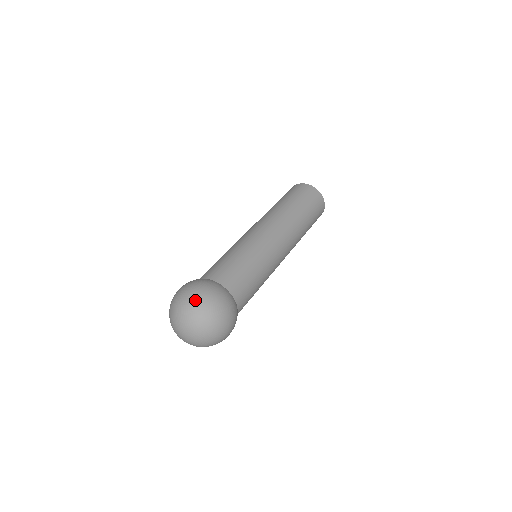
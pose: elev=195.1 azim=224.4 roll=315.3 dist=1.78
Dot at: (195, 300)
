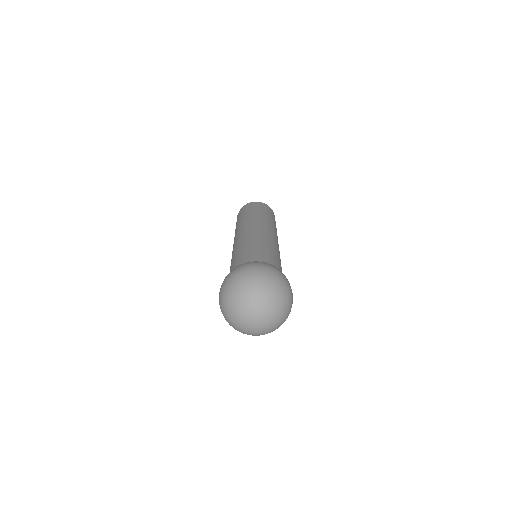
Dot at: (279, 281)
